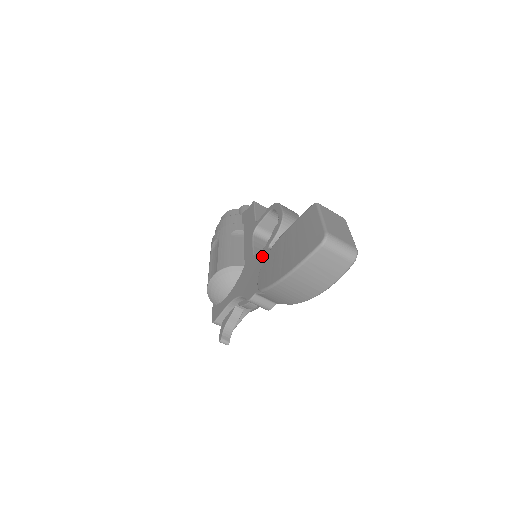
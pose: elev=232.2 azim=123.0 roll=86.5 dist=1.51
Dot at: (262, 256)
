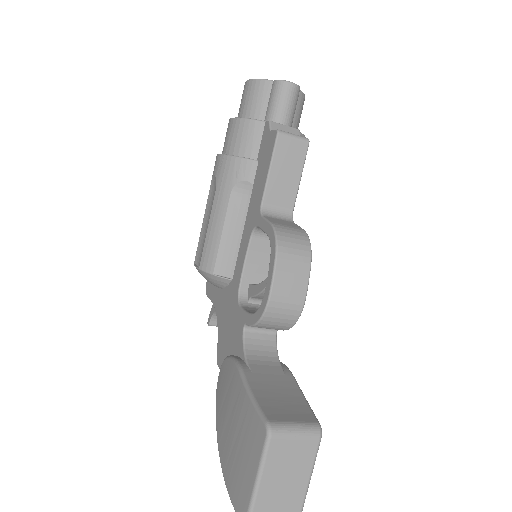
Dot at: (237, 324)
